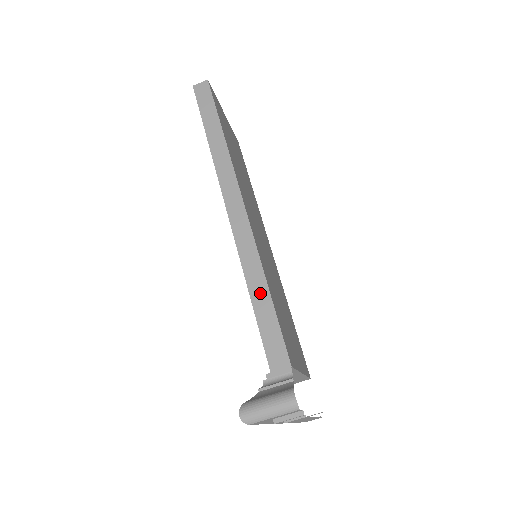
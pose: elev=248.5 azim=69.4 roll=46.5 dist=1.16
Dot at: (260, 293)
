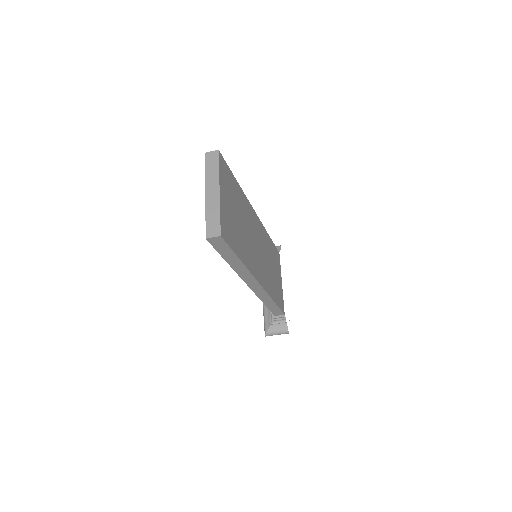
Dot at: (270, 304)
